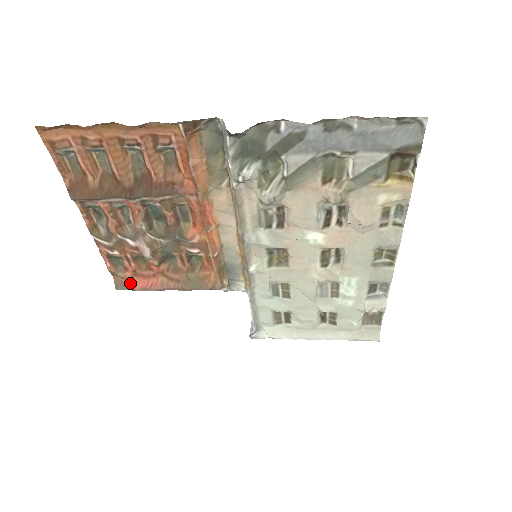
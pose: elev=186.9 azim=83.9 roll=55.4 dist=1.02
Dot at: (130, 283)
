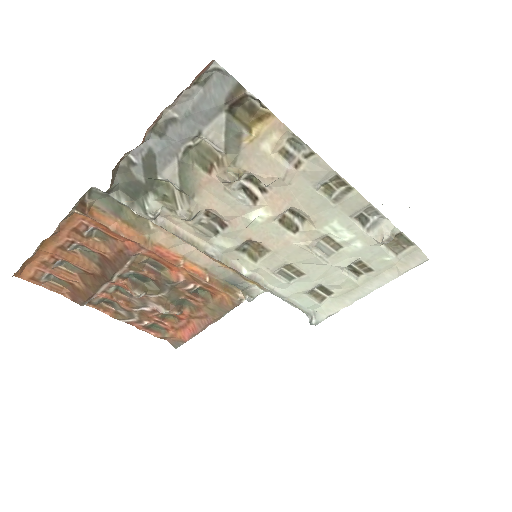
Dot at: (179, 338)
